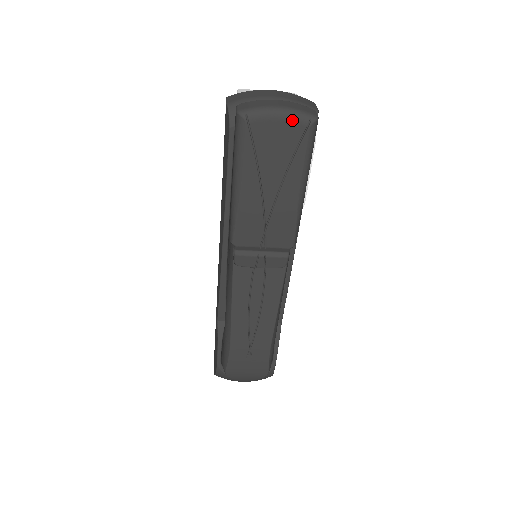
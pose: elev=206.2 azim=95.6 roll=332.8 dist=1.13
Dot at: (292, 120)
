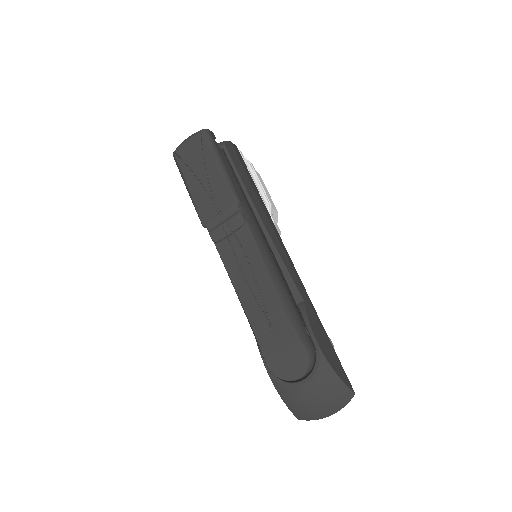
Dot at: (193, 136)
